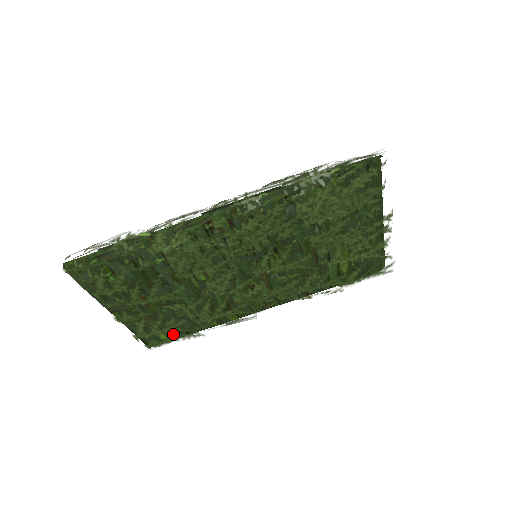
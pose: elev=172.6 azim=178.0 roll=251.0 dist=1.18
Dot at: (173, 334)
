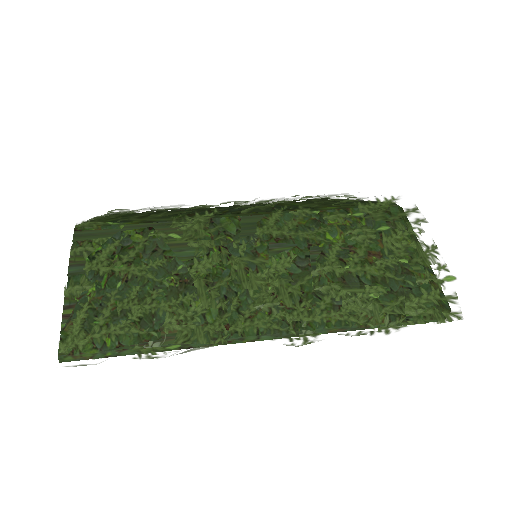
Dot at: occluded
